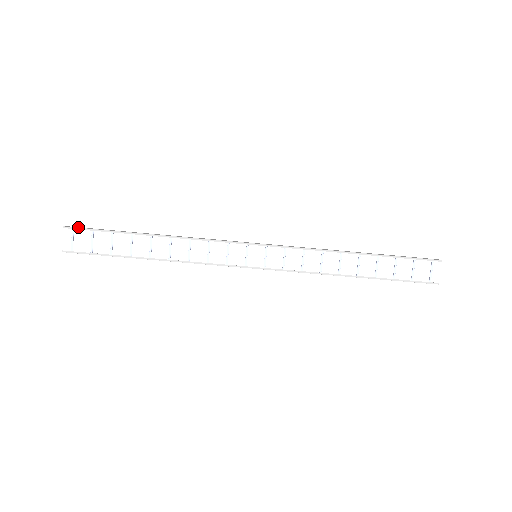
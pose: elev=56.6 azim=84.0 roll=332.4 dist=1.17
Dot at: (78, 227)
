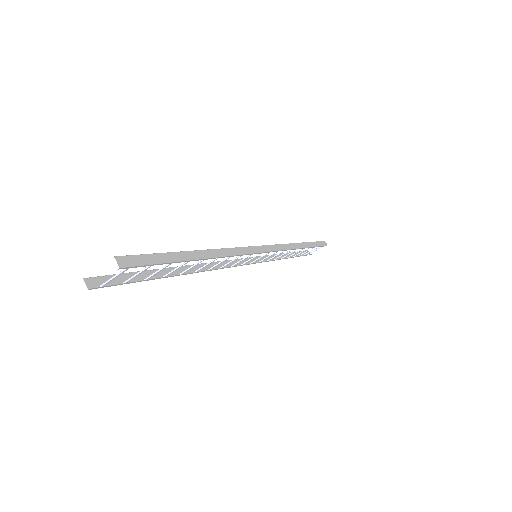
Dot at: (136, 261)
